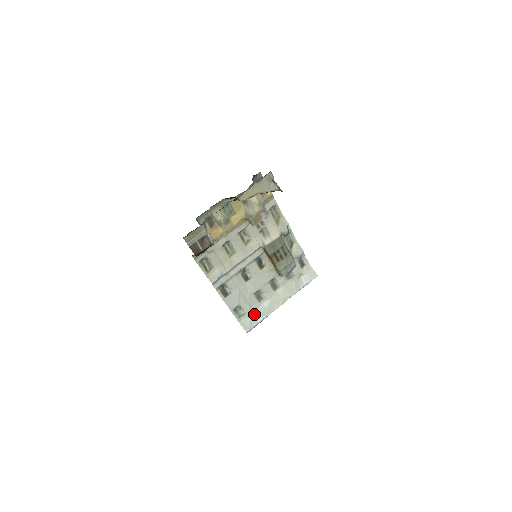
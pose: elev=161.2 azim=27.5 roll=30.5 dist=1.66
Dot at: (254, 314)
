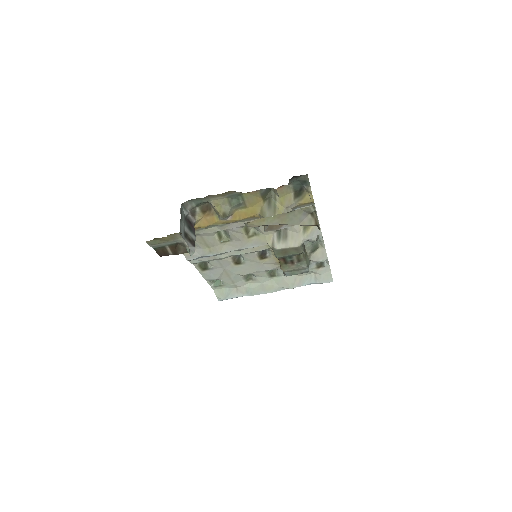
Dot at: (235, 288)
